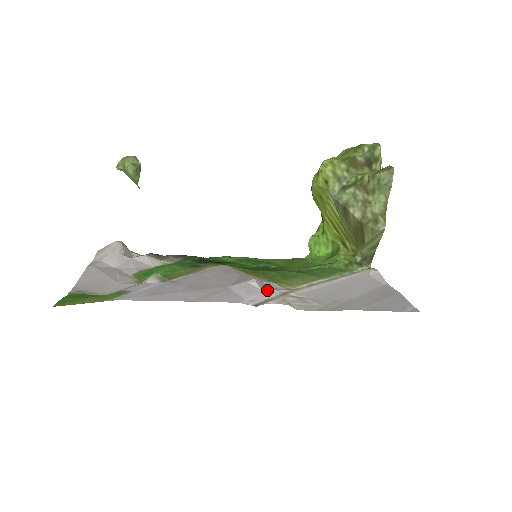
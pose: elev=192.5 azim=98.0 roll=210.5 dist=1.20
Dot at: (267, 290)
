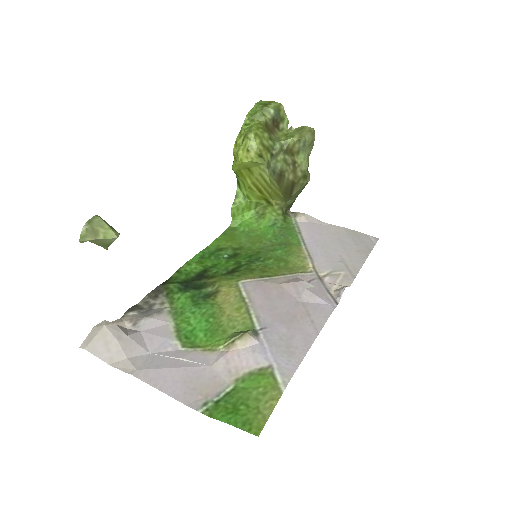
Dot at: (317, 284)
